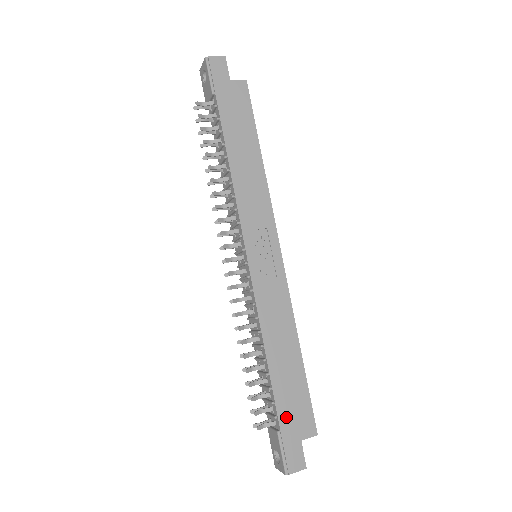
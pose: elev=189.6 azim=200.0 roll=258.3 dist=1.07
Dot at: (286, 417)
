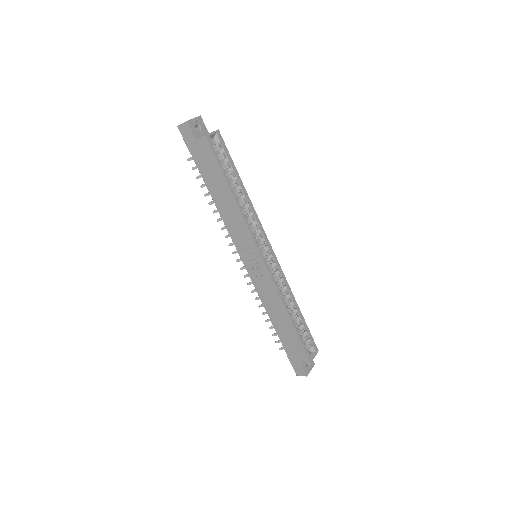
Dot at: (289, 350)
